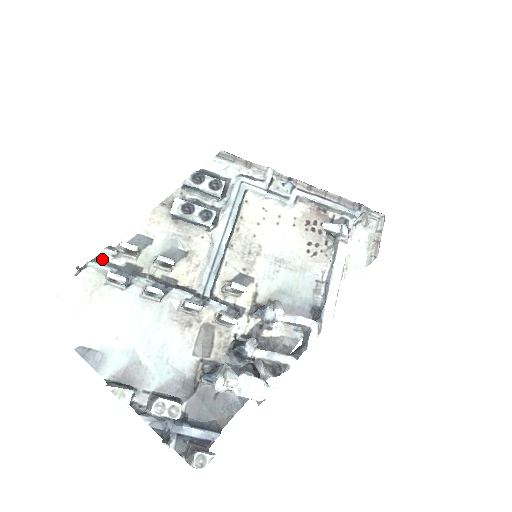
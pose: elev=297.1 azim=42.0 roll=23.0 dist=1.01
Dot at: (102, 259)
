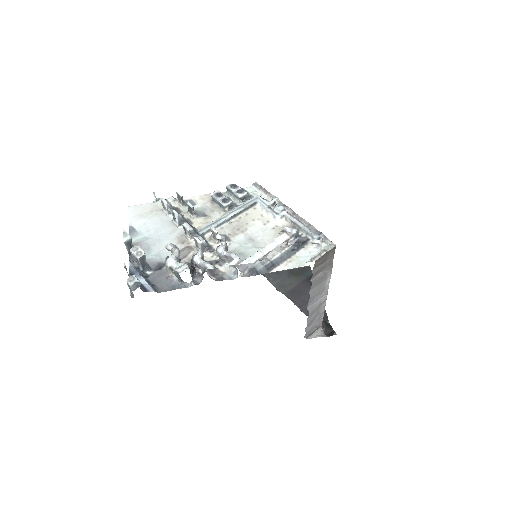
Dot at: (168, 201)
